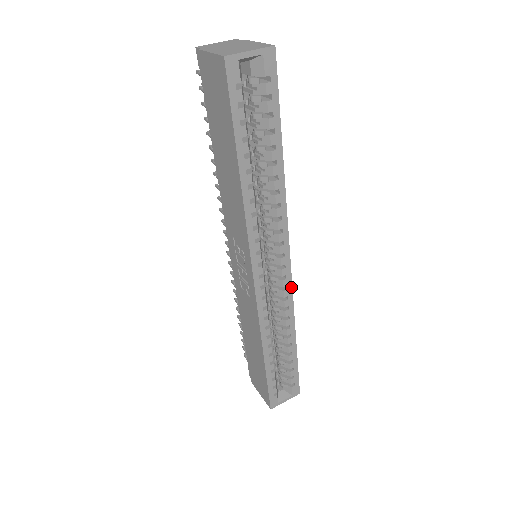
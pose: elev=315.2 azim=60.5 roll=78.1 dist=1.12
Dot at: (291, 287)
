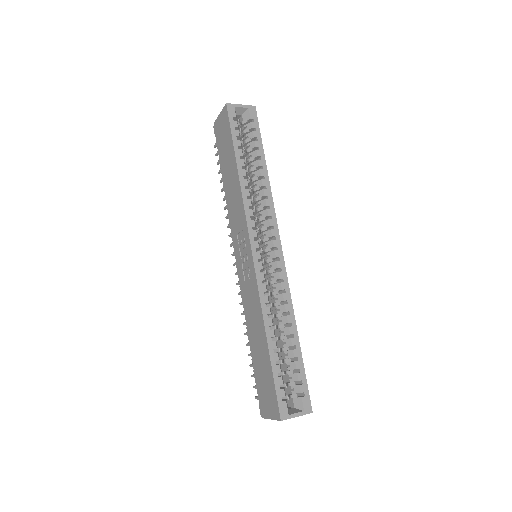
Dot at: (285, 271)
